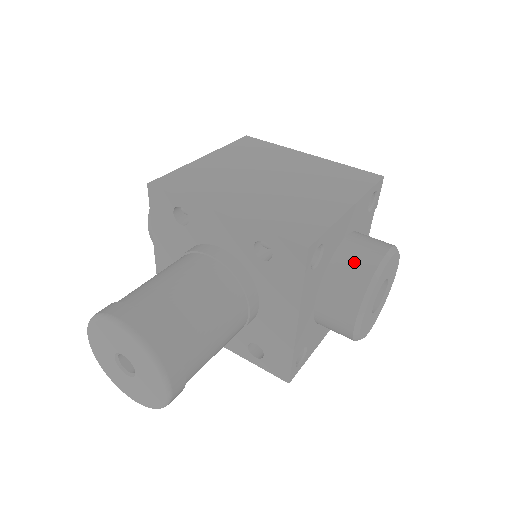
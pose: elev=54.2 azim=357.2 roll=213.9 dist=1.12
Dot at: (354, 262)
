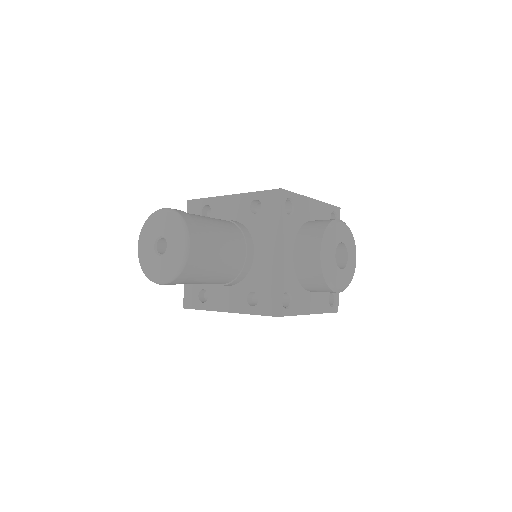
Dot at: (317, 222)
